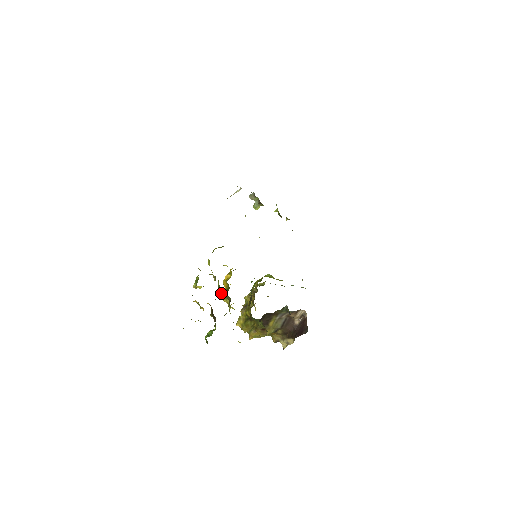
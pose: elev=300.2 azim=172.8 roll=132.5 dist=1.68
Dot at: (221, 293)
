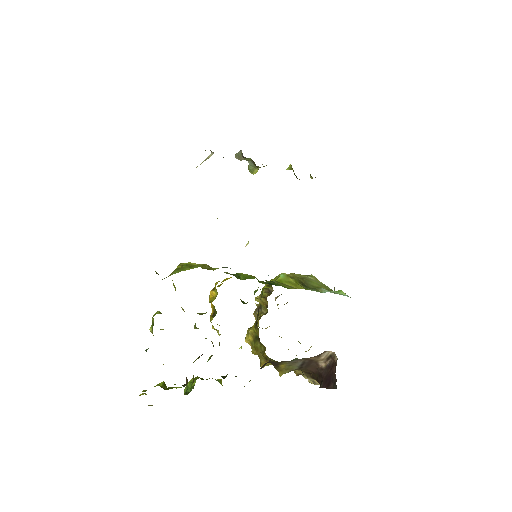
Dot at: occluded
